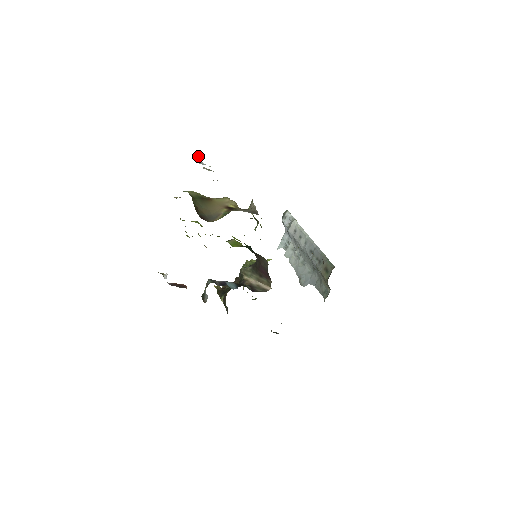
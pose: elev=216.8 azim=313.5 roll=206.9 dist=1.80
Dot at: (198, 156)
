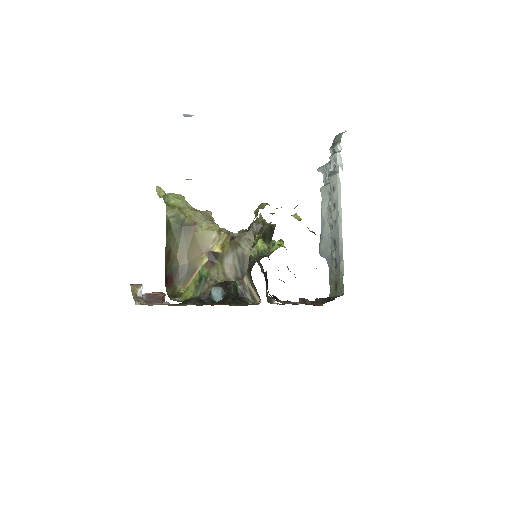
Dot at: occluded
